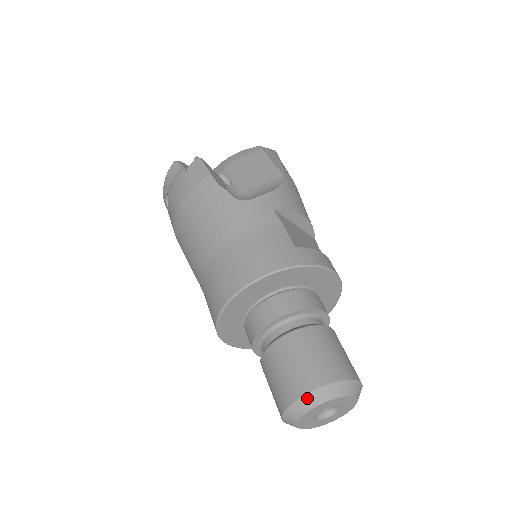
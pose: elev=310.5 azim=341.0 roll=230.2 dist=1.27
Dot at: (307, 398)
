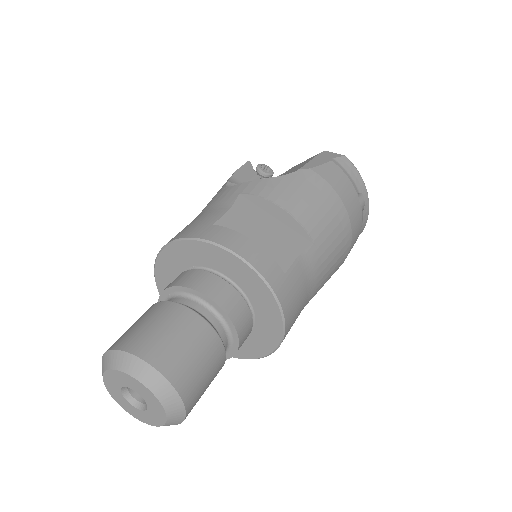
Dot at: (103, 359)
